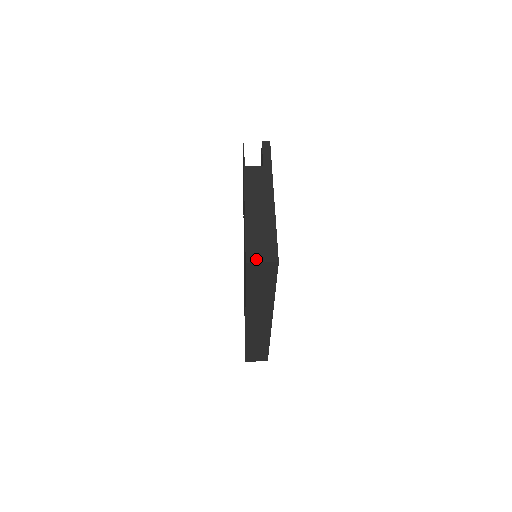
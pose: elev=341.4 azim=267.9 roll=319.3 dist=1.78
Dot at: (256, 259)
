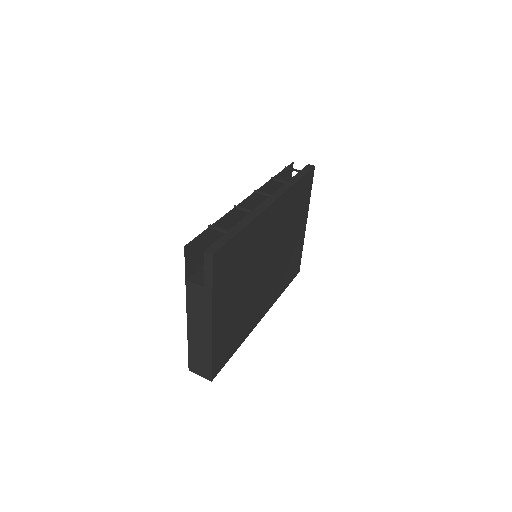
Dot at: (196, 372)
